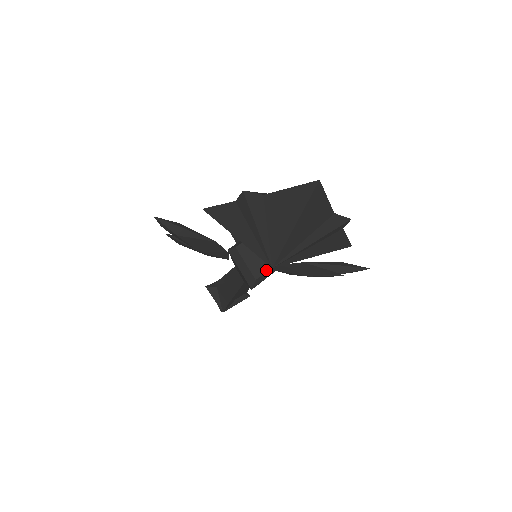
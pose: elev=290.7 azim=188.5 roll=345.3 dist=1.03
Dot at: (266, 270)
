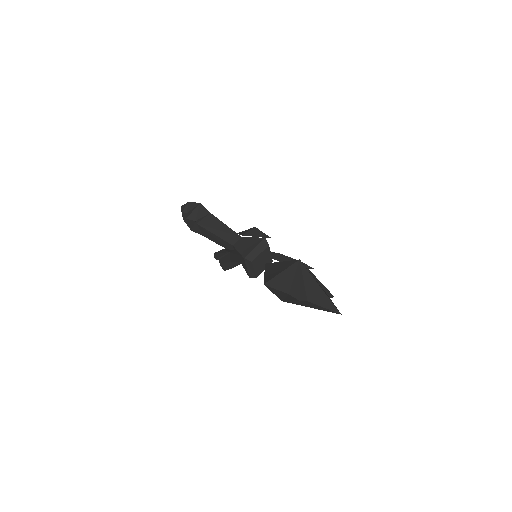
Dot at: occluded
